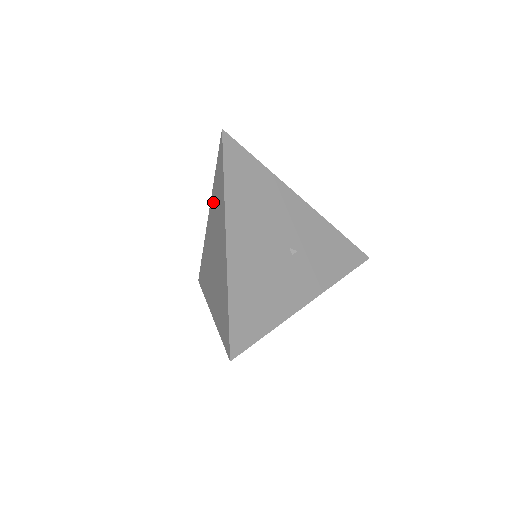
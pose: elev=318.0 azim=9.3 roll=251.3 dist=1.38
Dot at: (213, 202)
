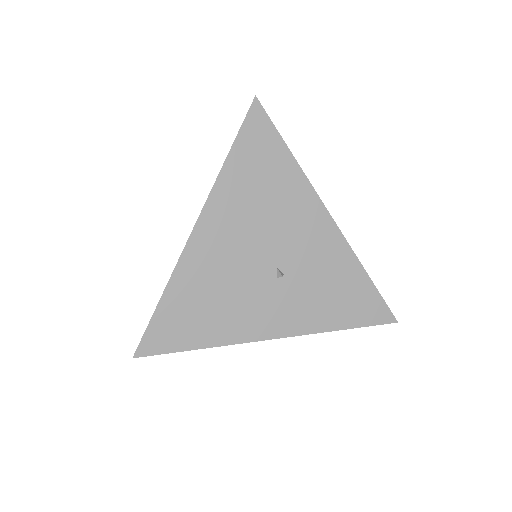
Dot at: occluded
